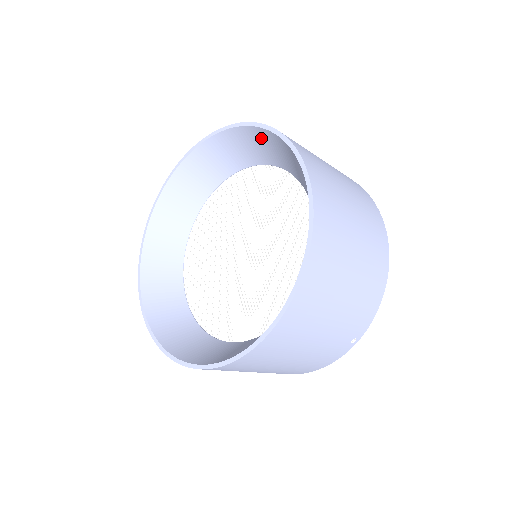
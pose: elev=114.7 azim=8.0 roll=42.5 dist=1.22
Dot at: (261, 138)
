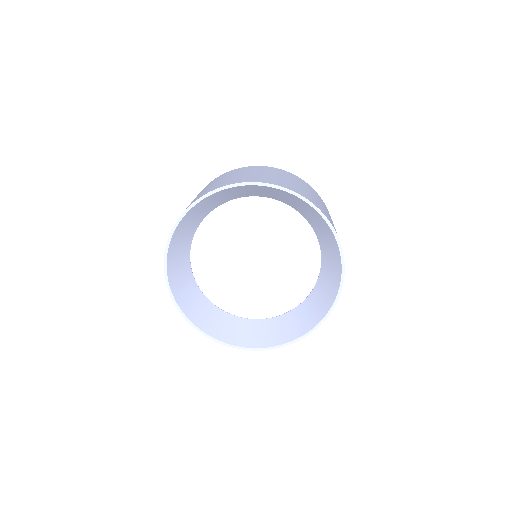
Dot at: (336, 267)
